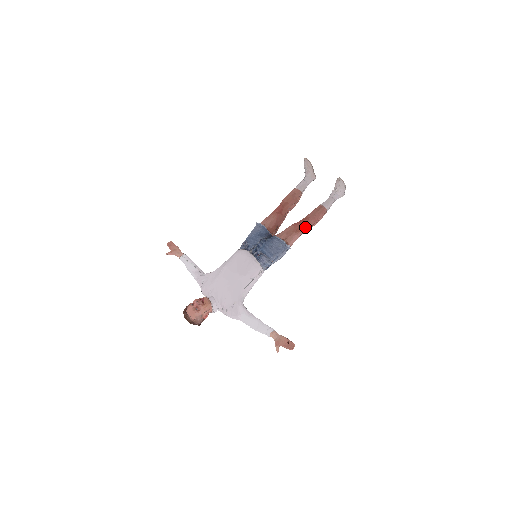
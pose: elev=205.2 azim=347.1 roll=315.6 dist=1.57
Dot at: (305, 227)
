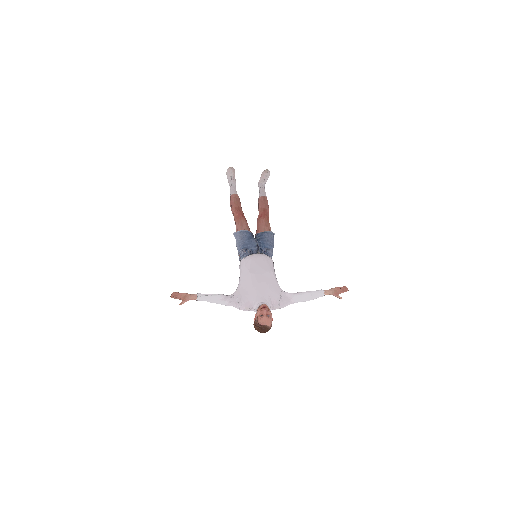
Dot at: (268, 216)
